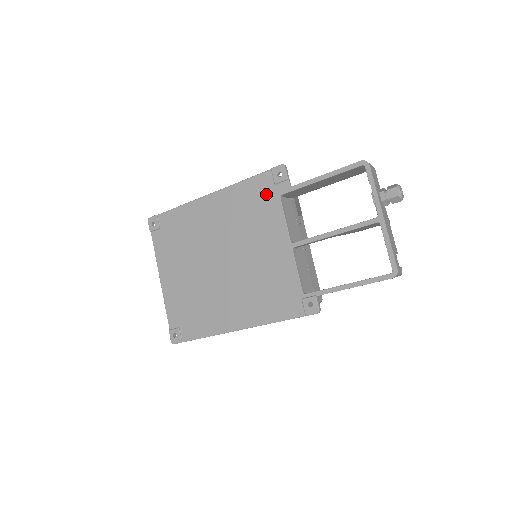
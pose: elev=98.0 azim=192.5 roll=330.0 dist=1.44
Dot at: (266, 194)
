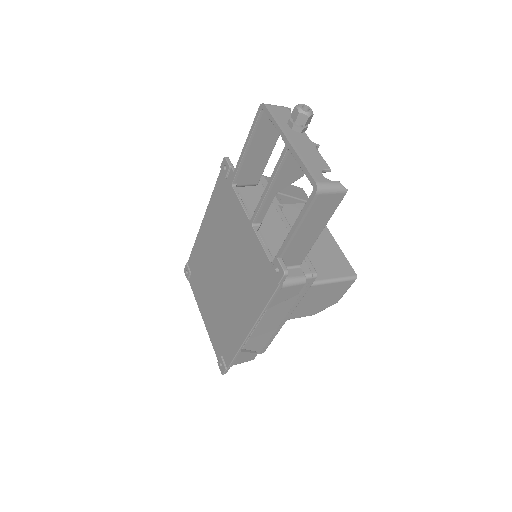
Dot at: (225, 191)
